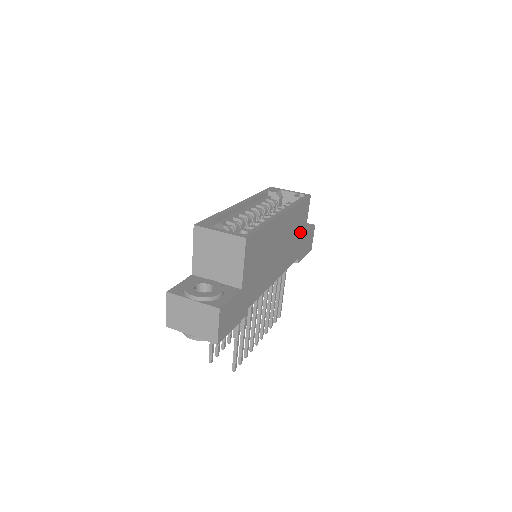
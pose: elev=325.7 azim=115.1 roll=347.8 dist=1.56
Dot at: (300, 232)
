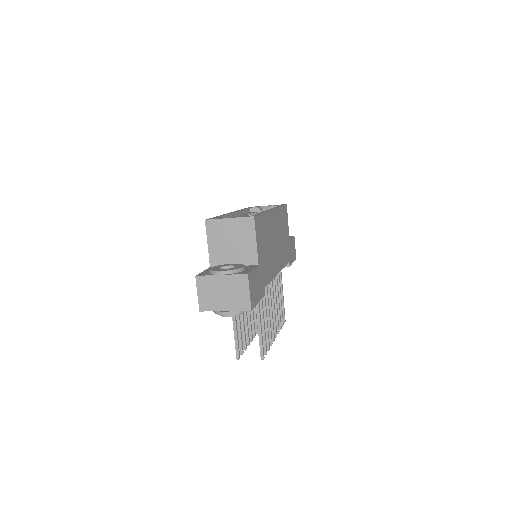
Dot at: (286, 236)
